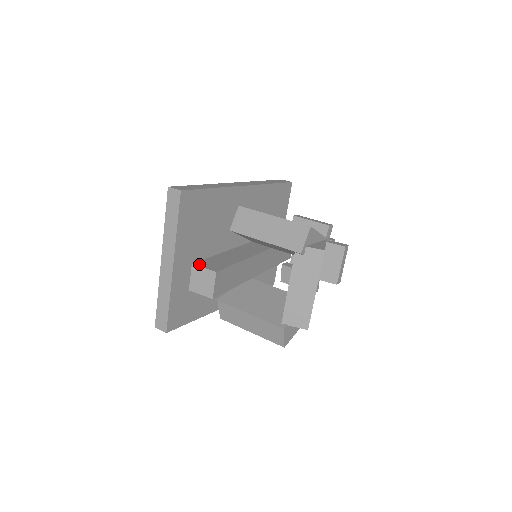
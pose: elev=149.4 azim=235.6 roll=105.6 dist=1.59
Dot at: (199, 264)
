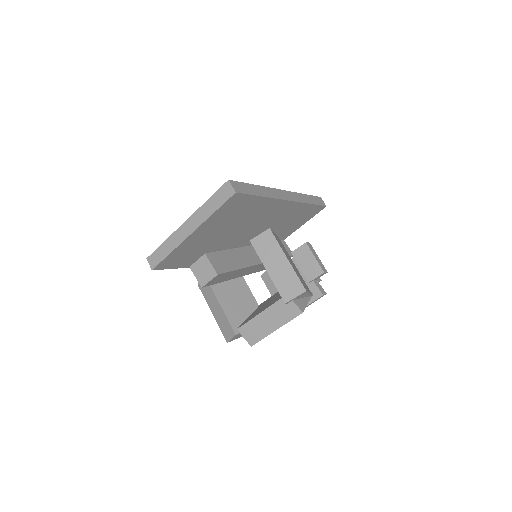
Dot at: (210, 257)
